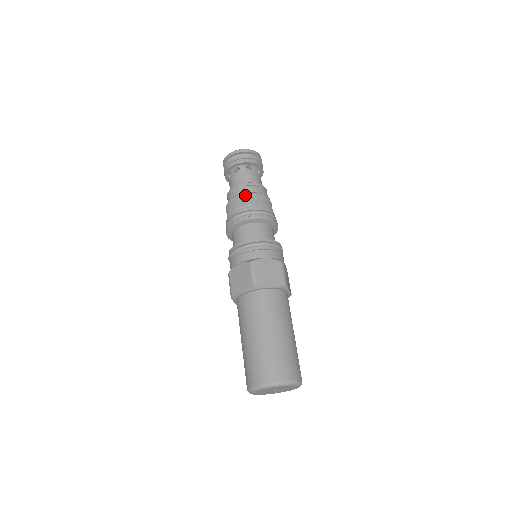
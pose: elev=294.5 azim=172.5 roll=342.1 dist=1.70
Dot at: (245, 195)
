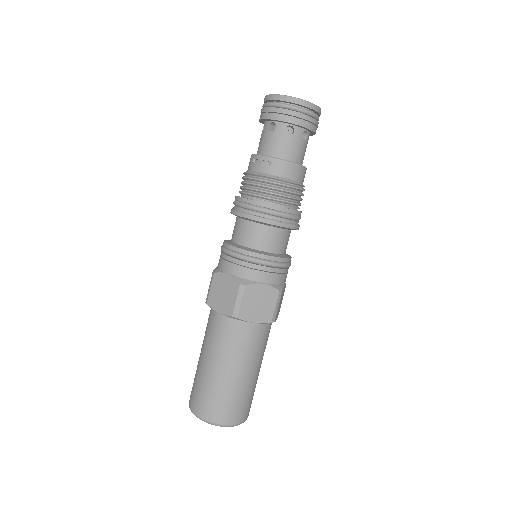
Dot at: (247, 174)
